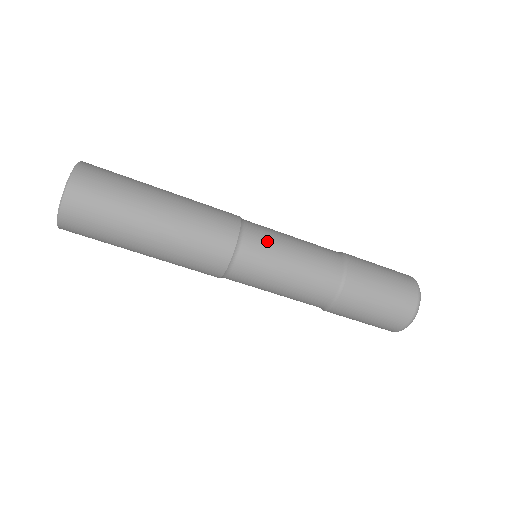
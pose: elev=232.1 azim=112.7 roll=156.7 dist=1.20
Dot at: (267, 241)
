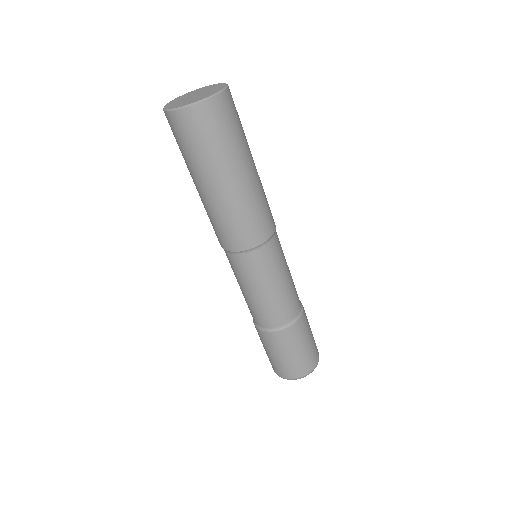
Dot at: (279, 257)
